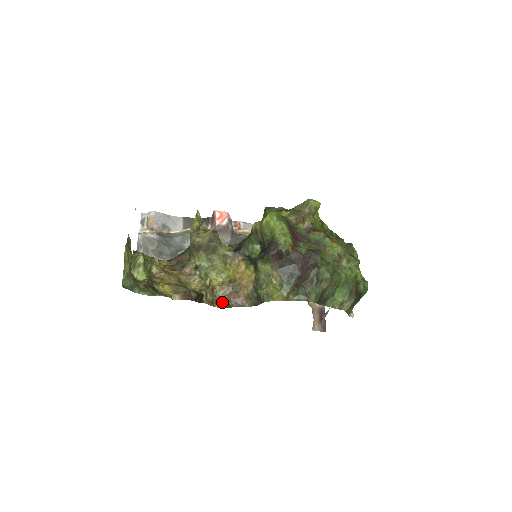
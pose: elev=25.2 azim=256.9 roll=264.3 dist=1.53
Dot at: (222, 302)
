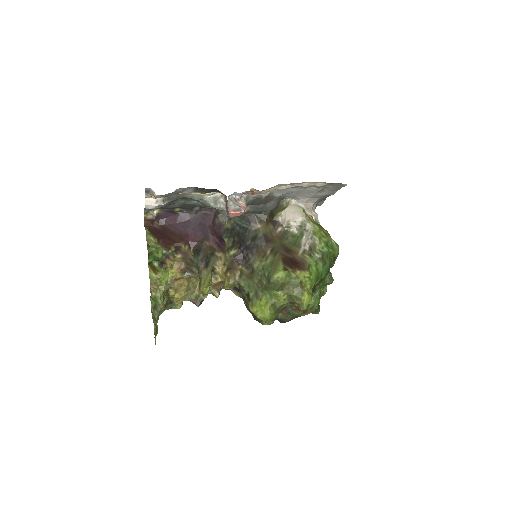
Dot at: occluded
